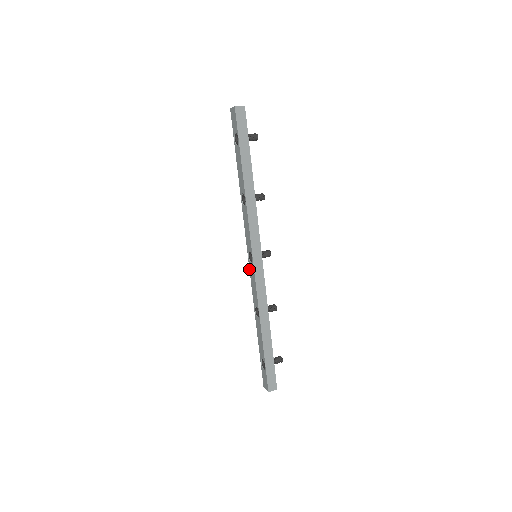
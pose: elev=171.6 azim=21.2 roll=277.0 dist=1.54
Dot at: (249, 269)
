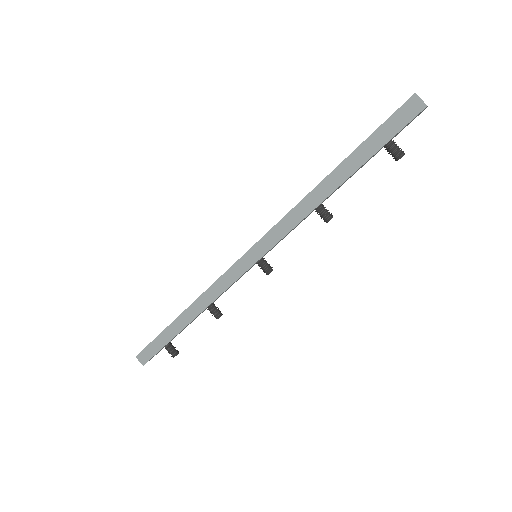
Dot at: occluded
